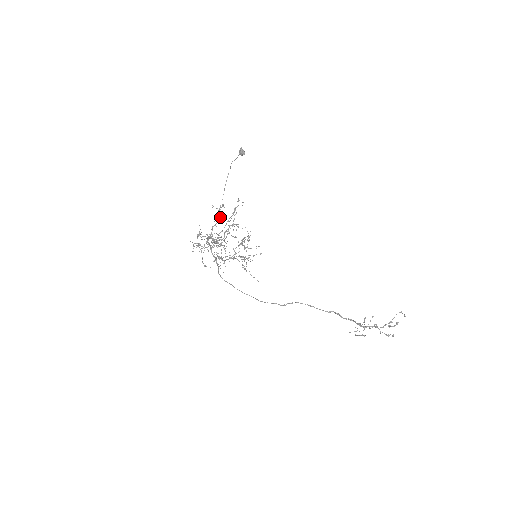
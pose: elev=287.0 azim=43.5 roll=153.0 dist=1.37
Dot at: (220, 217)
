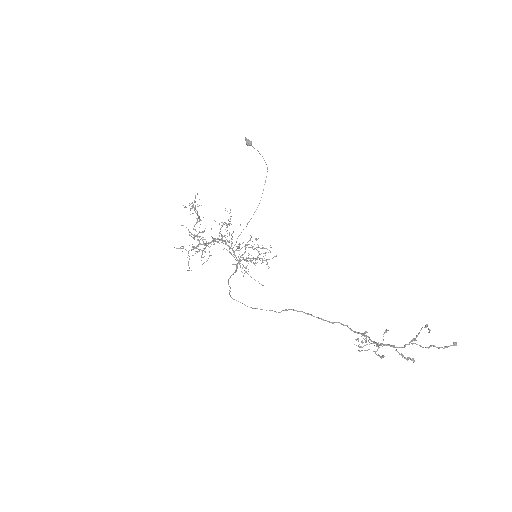
Dot at: (198, 217)
